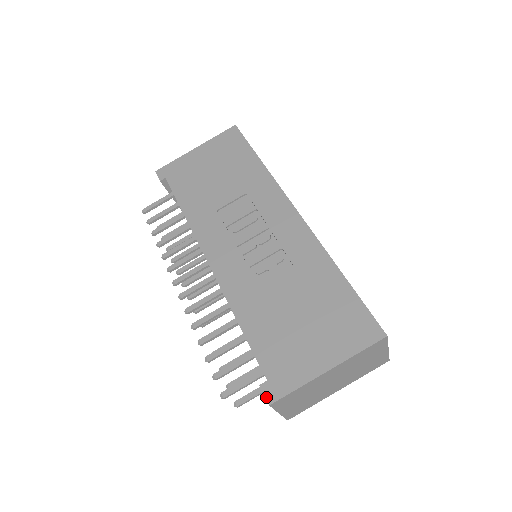
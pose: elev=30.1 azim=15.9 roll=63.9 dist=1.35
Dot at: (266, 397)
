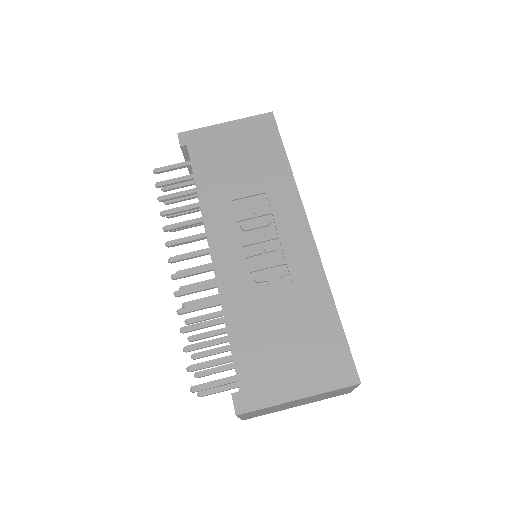
Dot at: (235, 407)
